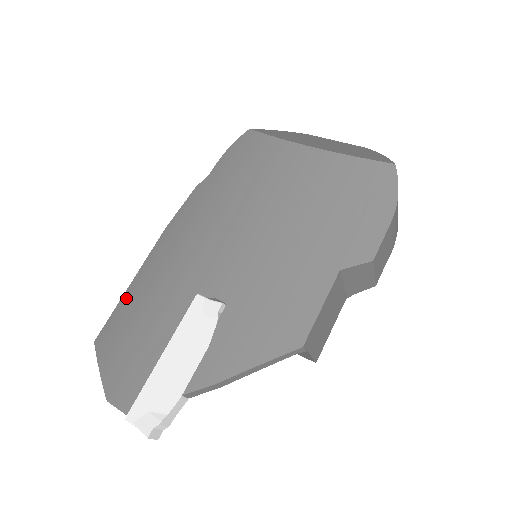
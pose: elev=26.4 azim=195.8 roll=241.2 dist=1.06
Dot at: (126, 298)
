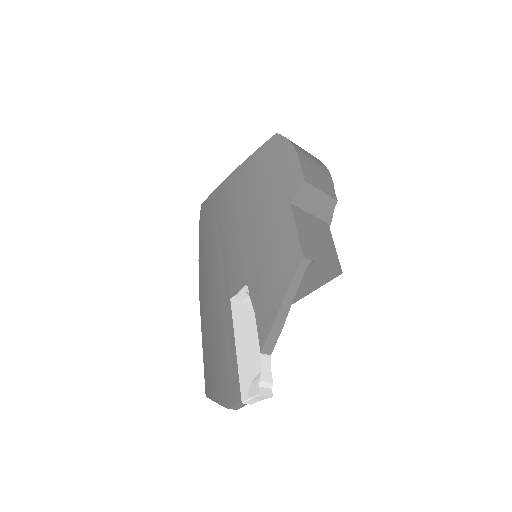
Dot at: (204, 353)
